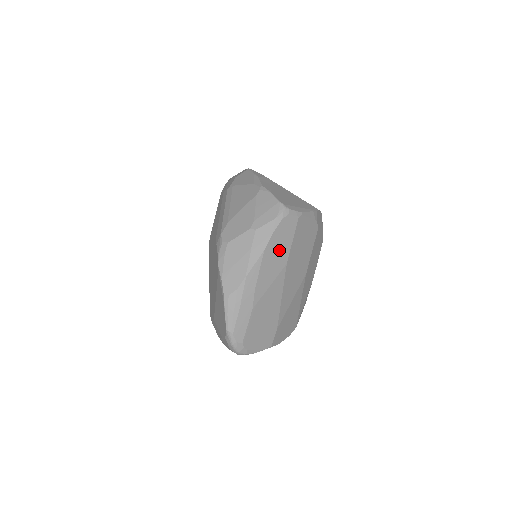
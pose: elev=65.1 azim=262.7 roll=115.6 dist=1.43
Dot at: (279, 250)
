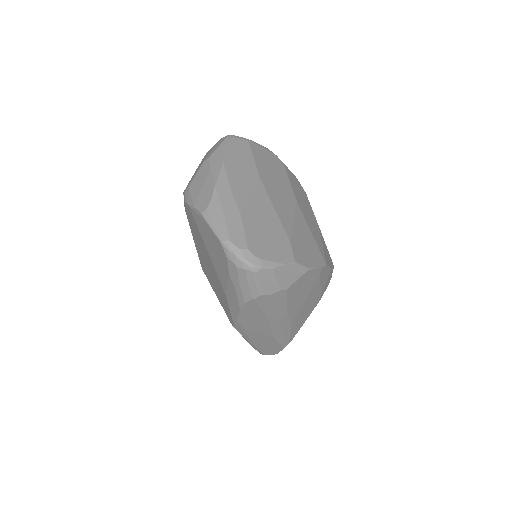
Dot at: (242, 164)
